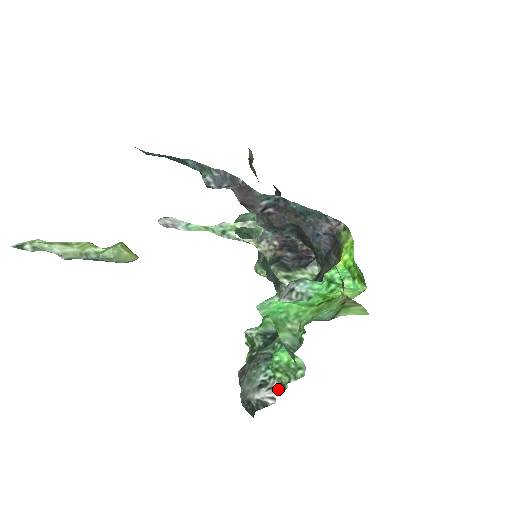
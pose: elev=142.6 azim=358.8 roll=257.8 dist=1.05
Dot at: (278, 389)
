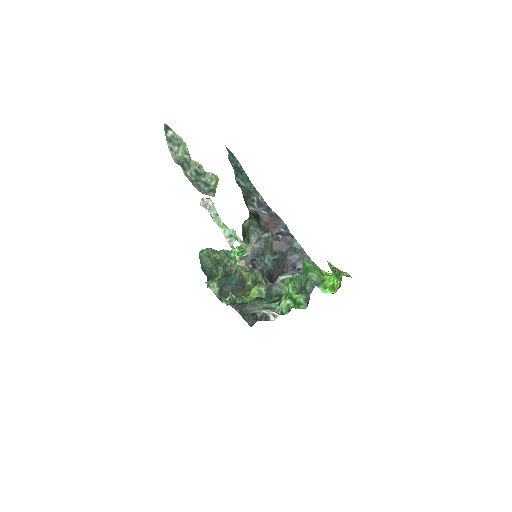
Dot at: (279, 313)
